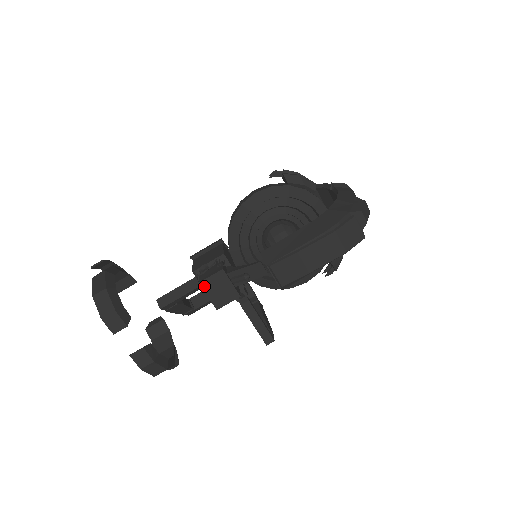
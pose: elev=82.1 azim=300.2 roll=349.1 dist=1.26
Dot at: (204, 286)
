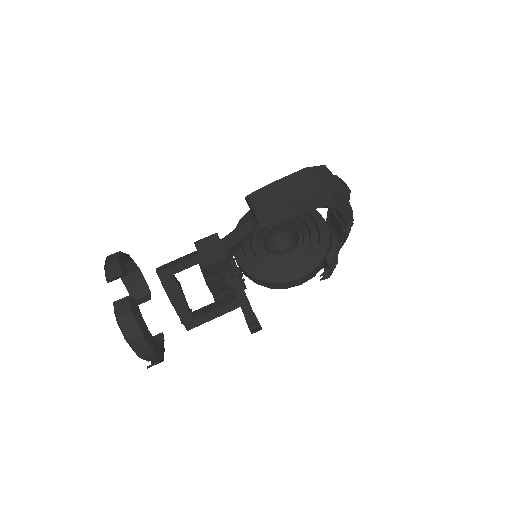
Dot at: (198, 245)
